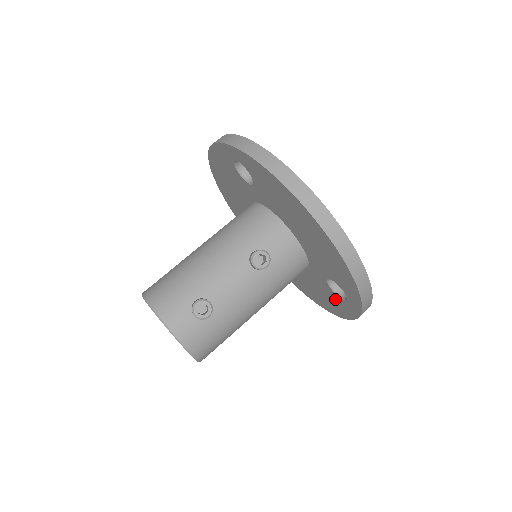
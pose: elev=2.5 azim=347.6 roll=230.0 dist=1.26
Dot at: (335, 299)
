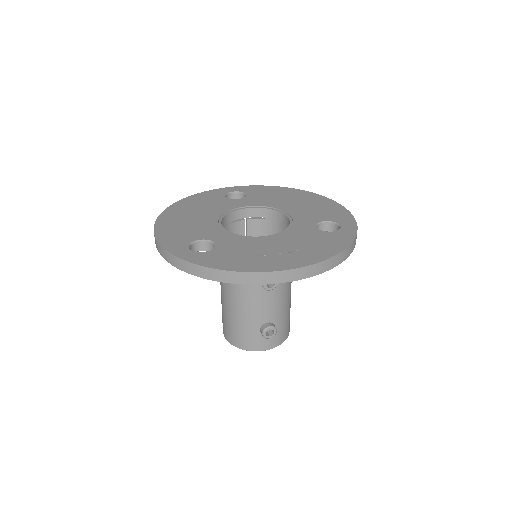
Dot at: occluded
